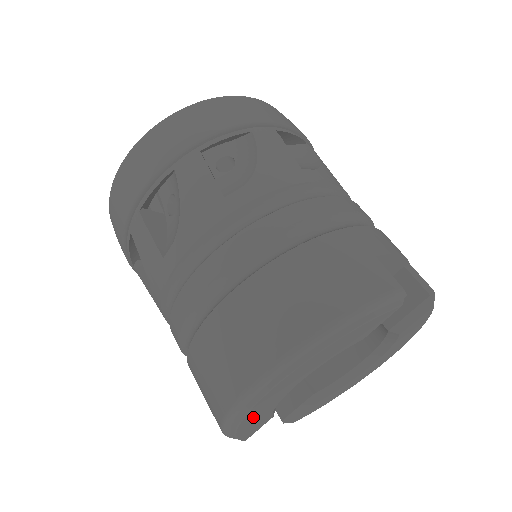
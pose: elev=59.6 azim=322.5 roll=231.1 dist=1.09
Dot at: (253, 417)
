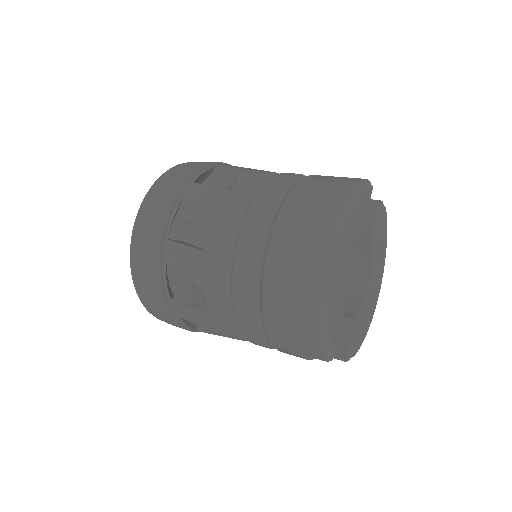
Dot at: (336, 302)
